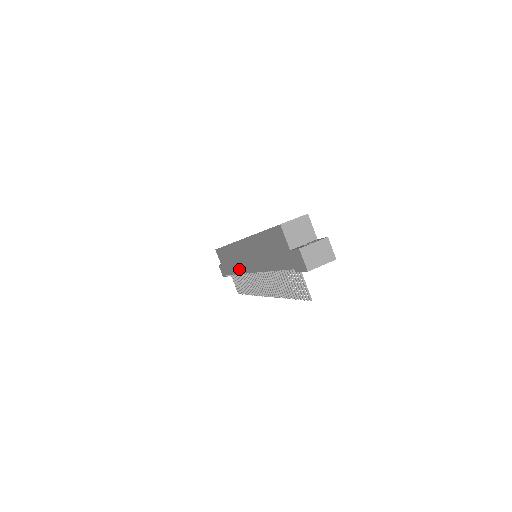
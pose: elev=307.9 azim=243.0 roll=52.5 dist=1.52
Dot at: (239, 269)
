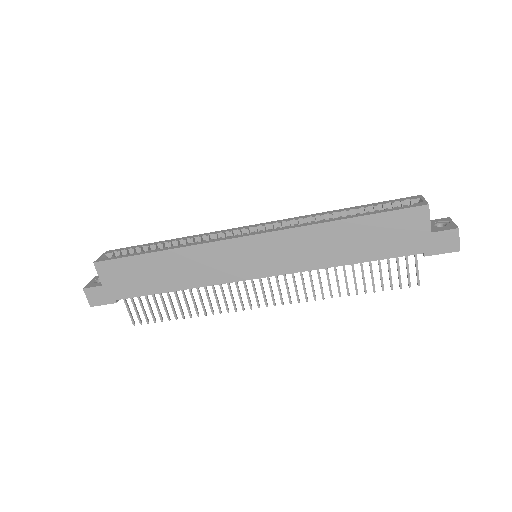
Dot at: (203, 280)
